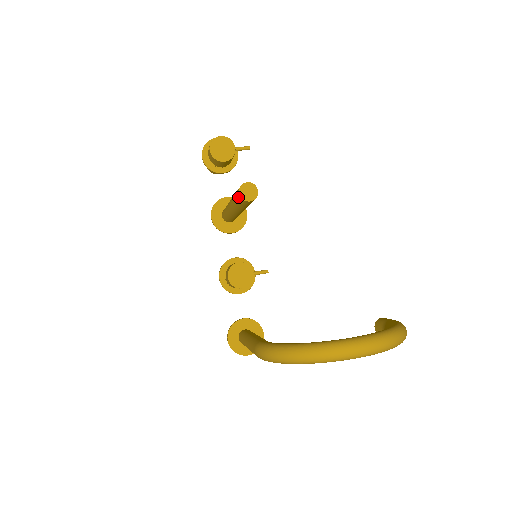
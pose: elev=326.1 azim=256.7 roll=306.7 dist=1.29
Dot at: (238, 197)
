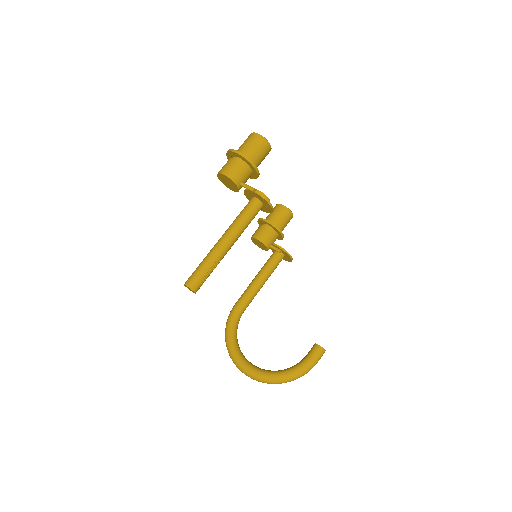
Dot at: occluded
